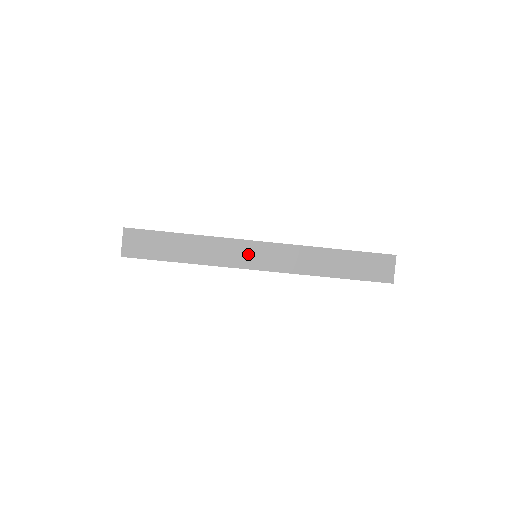
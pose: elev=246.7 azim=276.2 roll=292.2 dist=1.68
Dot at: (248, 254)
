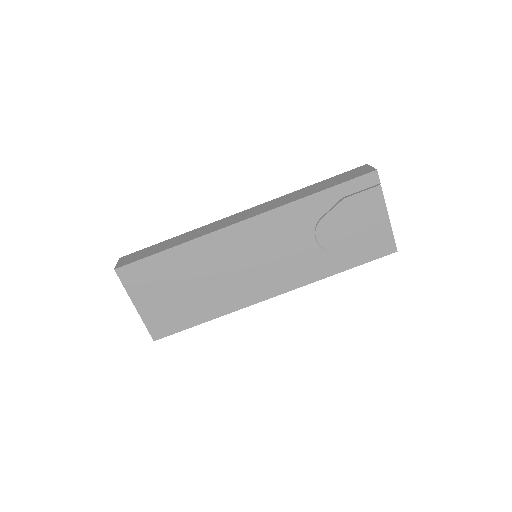
Dot at: (231, 220)
